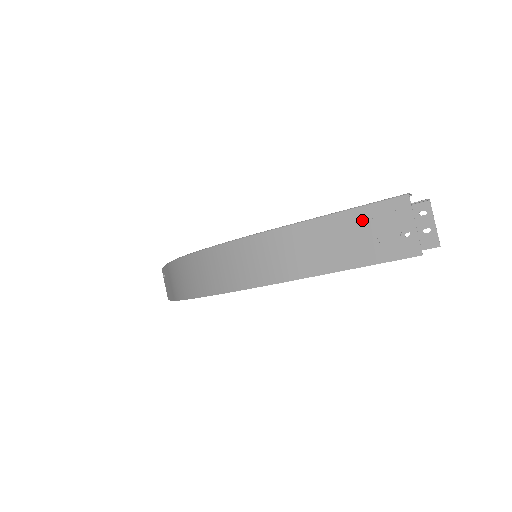
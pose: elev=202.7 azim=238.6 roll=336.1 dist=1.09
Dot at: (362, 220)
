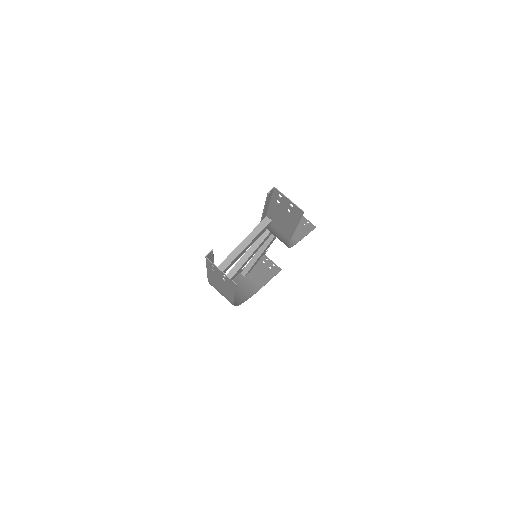
Dot at: (213, 272)
